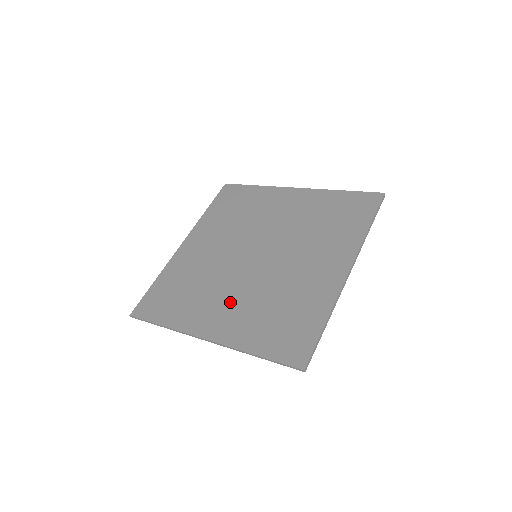
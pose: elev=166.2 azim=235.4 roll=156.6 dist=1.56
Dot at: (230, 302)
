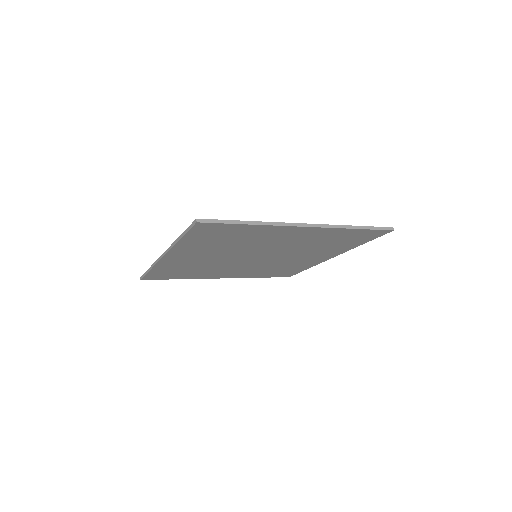
Dot at: occluded
